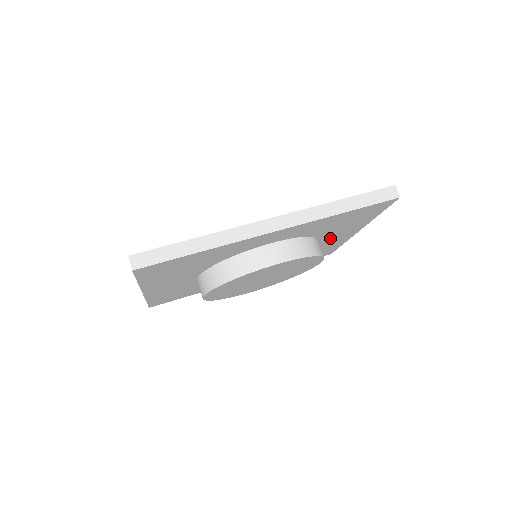
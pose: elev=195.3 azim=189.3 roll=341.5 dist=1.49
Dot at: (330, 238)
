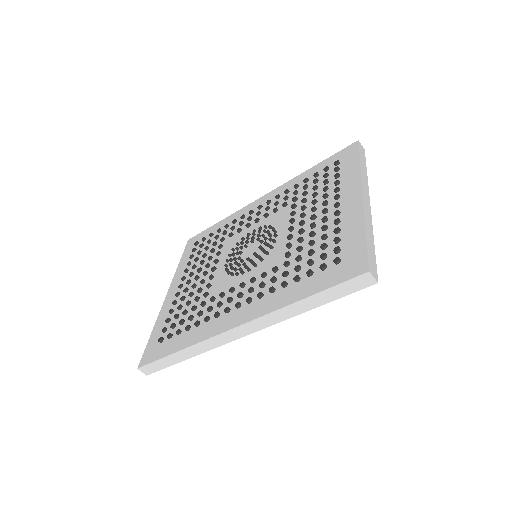
Dot at: occluded
